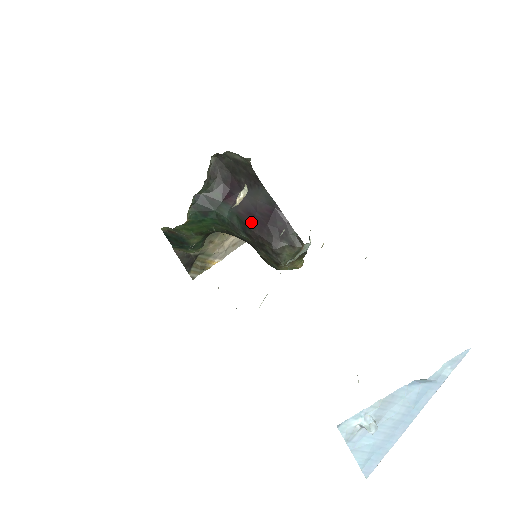
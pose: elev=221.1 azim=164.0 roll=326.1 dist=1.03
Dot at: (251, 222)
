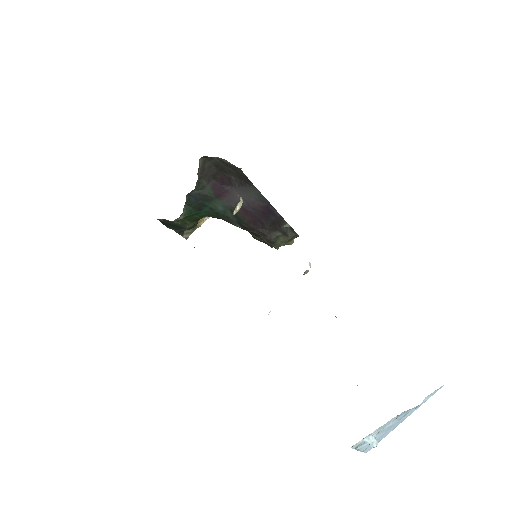
Dot at: (245, 217)
